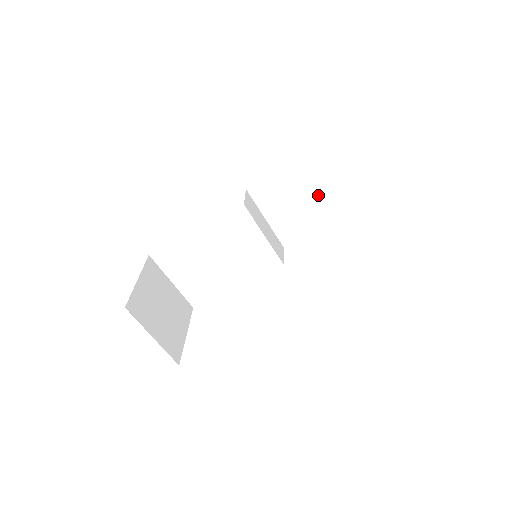
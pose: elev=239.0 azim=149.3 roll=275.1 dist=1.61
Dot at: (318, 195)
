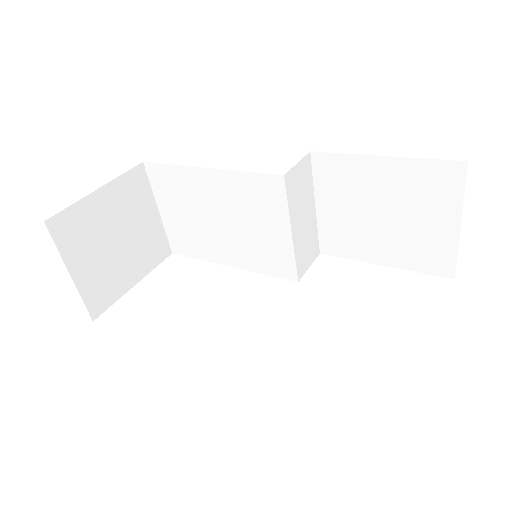
Dot at: (404, 221)
